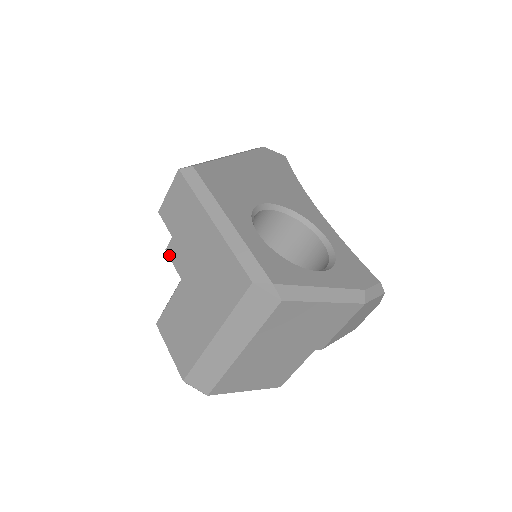
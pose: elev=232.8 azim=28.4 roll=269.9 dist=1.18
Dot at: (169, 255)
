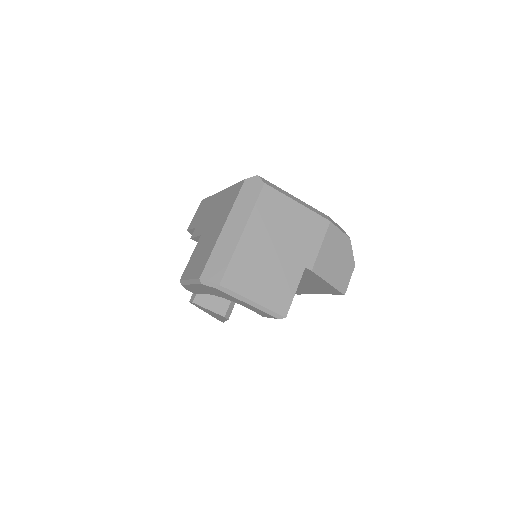
Dot at: (193, 237)
